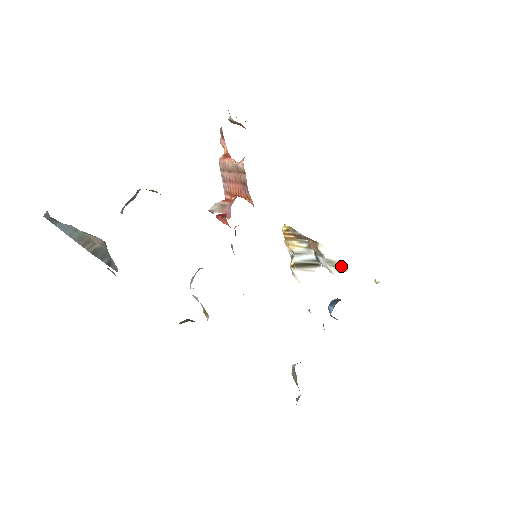
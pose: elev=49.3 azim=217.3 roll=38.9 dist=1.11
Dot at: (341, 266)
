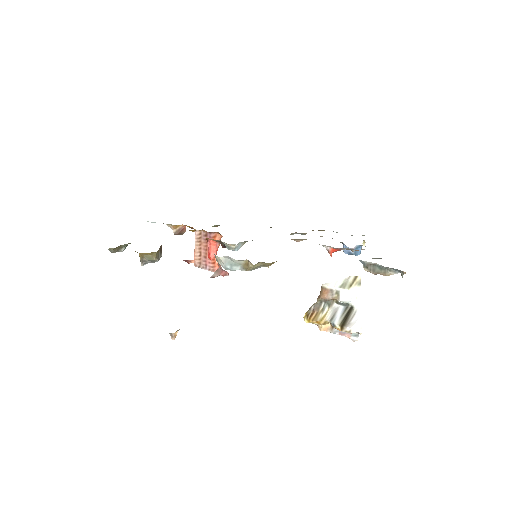
Dot at: (352, 280)
